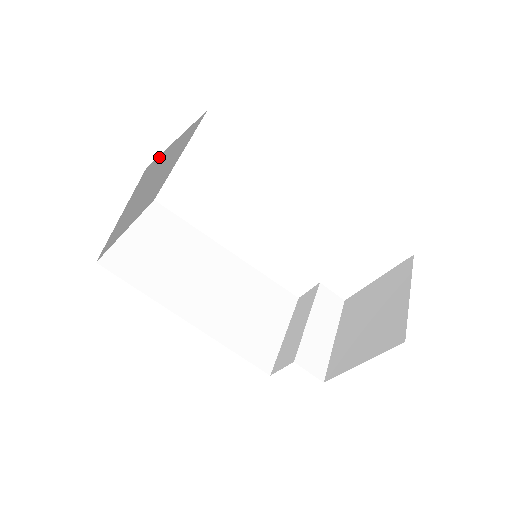
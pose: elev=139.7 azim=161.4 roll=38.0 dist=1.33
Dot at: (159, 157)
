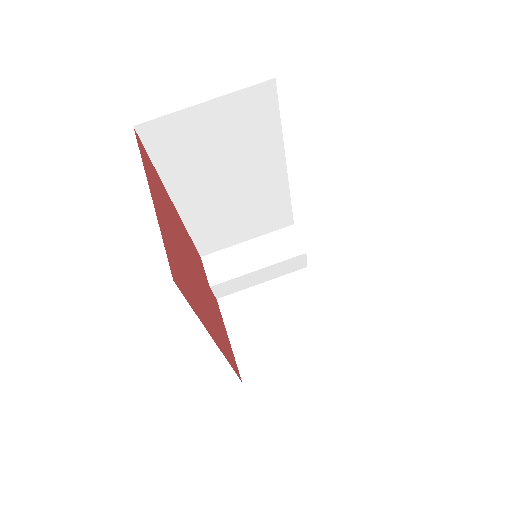
Dot at: occluded
